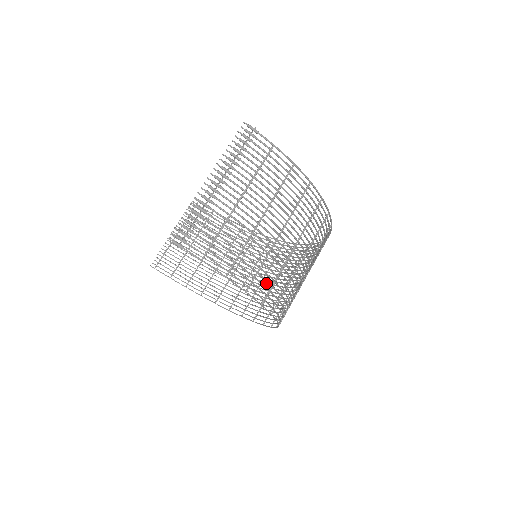
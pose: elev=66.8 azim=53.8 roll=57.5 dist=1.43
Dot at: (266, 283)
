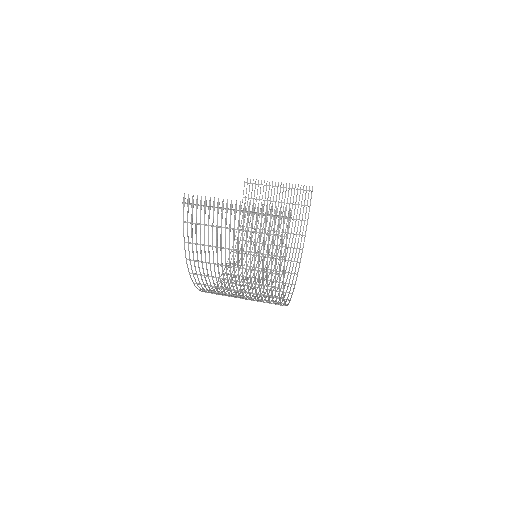
Dot at: (257, 272)
